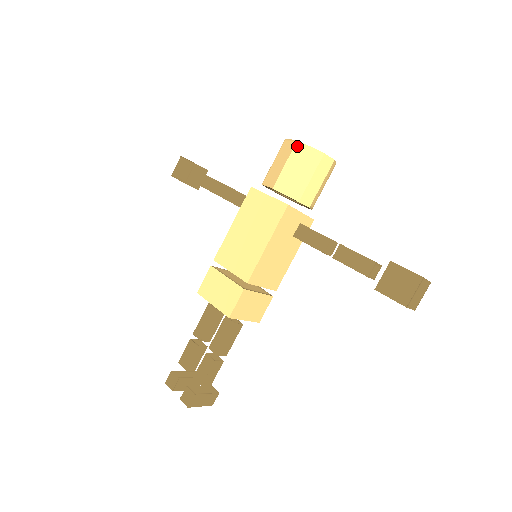
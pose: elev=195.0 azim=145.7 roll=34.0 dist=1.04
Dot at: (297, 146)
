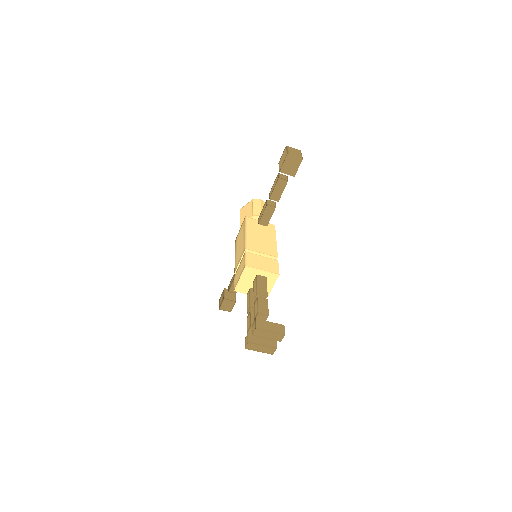
Dot at: (241, 210)
